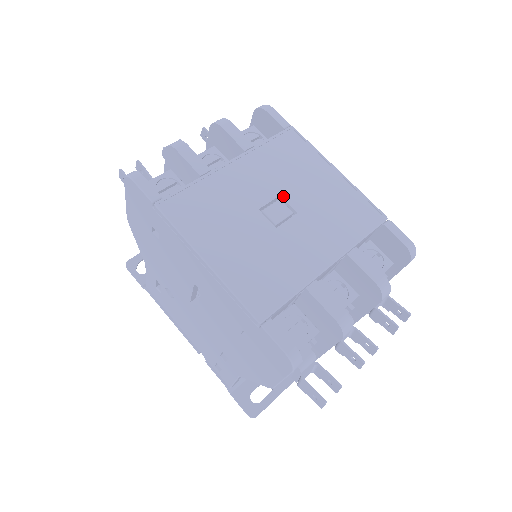
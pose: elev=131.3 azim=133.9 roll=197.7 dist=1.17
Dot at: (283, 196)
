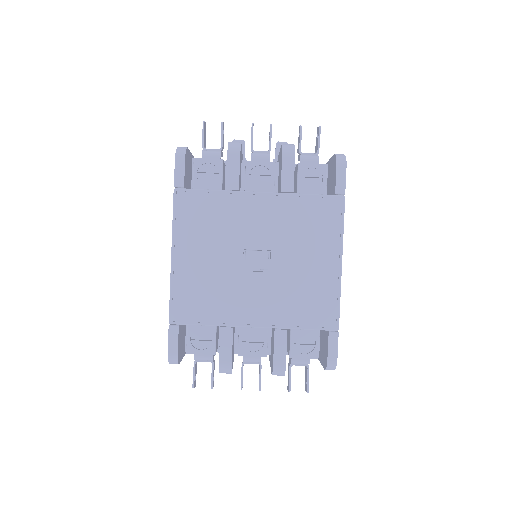
Dot at: (273, 251)
